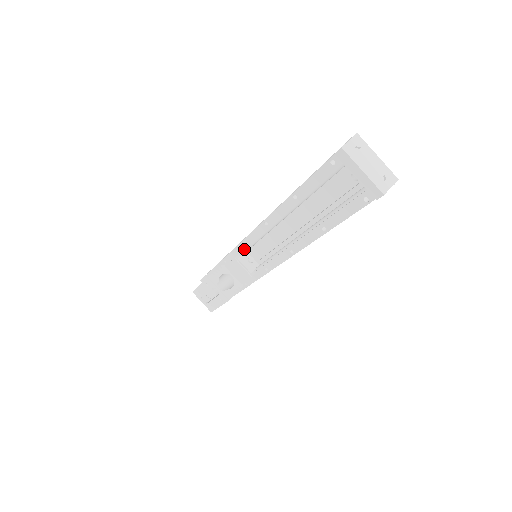
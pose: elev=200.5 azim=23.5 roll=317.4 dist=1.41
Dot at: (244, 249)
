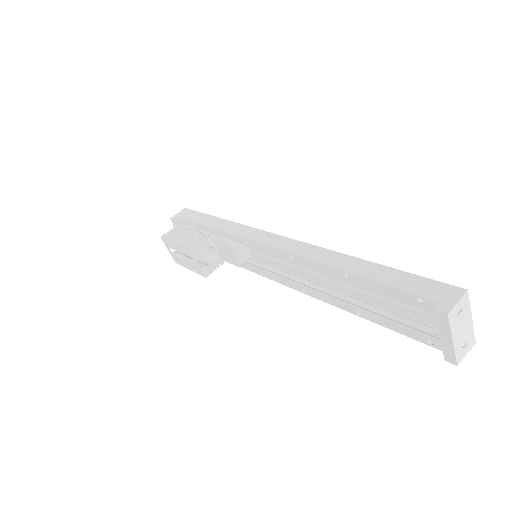
Dot at: (246, 245)
